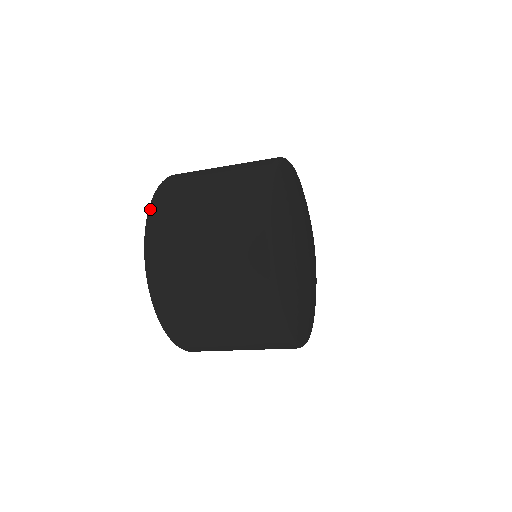
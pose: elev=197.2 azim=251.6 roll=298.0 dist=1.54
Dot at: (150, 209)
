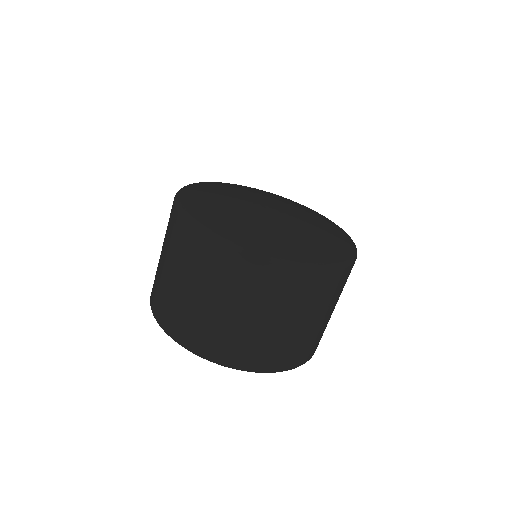
Dot at: occluded
